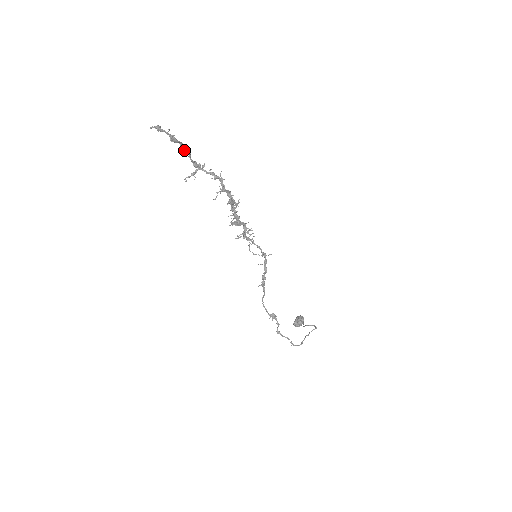
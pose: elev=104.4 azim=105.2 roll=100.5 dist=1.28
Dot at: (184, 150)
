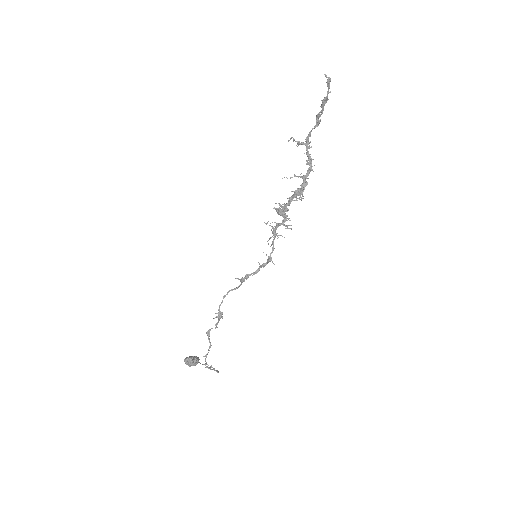
Dot at: (318, 118)
